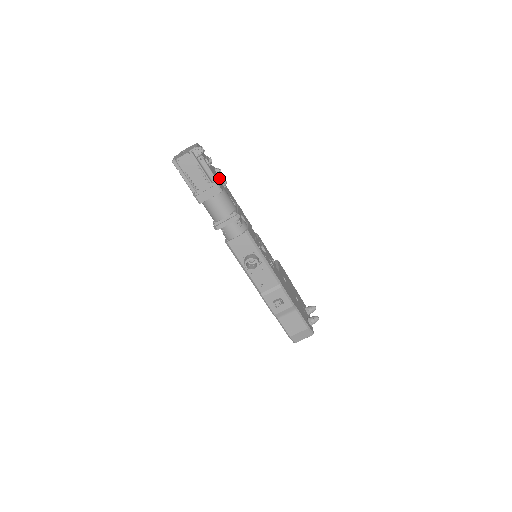
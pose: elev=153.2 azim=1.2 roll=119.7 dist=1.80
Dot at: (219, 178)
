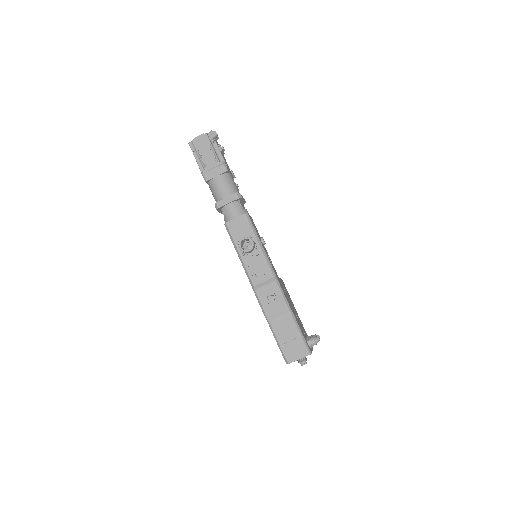
Dot at: (229, 169)
